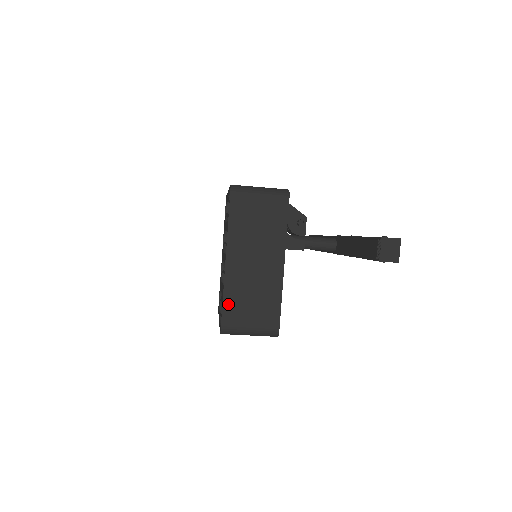
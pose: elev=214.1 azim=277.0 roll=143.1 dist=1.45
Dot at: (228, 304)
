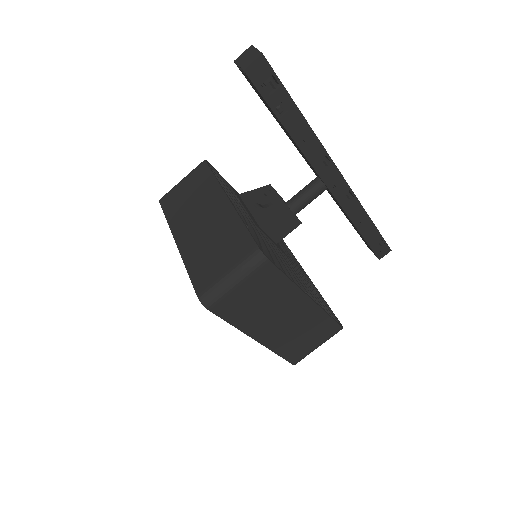
Dot at: (194, 272)
